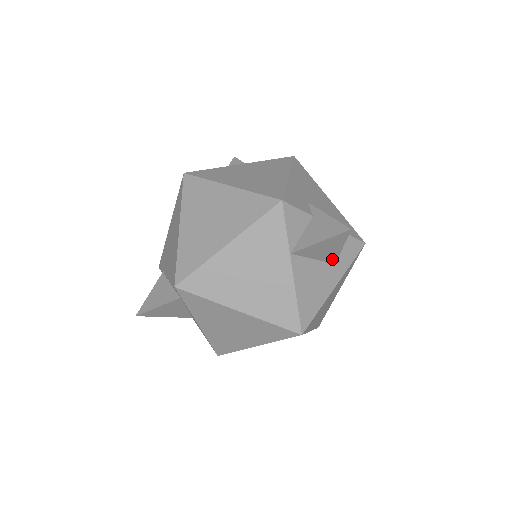
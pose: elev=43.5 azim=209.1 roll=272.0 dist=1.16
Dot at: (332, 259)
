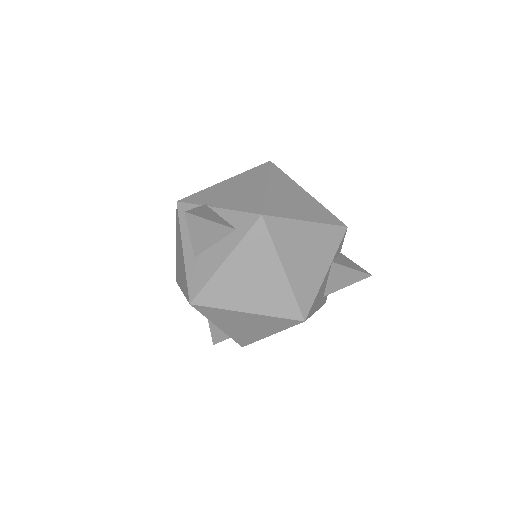
Dot at: (329, 291)
